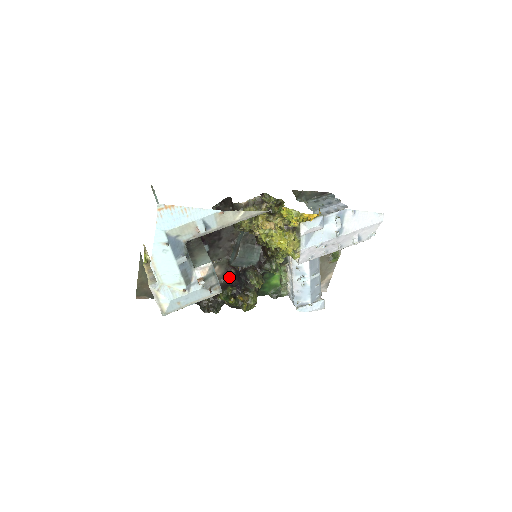
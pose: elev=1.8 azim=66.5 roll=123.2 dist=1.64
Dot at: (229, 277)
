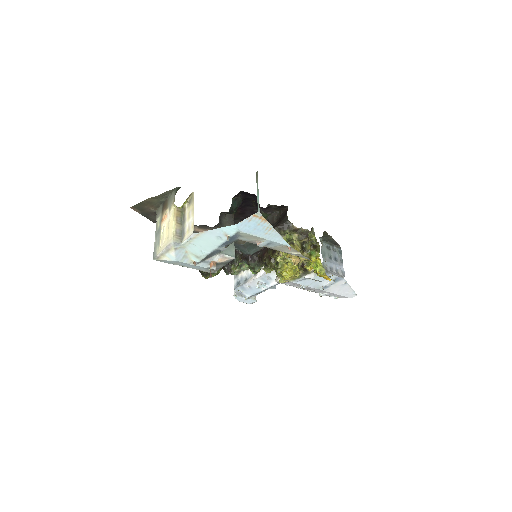
Dot at: occluded
